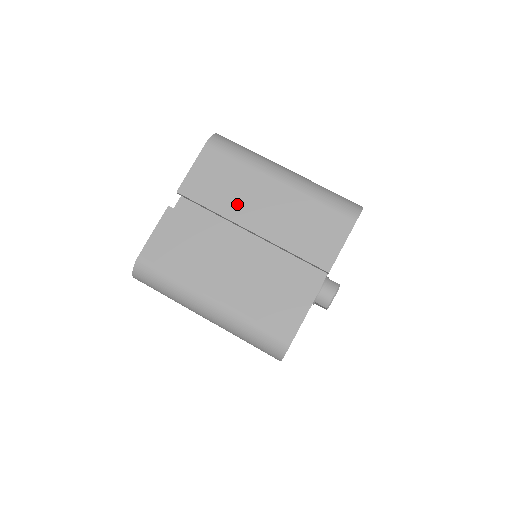
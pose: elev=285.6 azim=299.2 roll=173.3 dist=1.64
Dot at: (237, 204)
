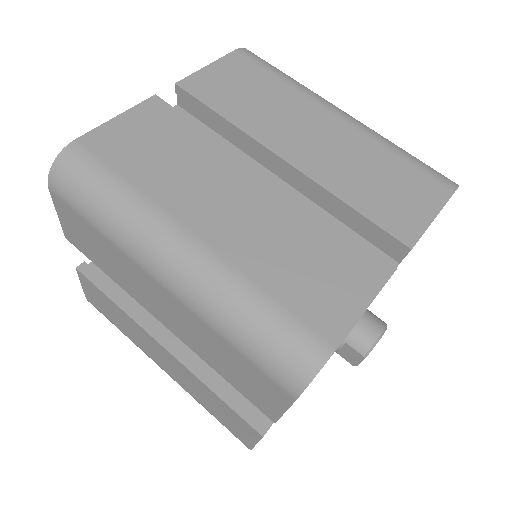
Dot at: (268, 122)
